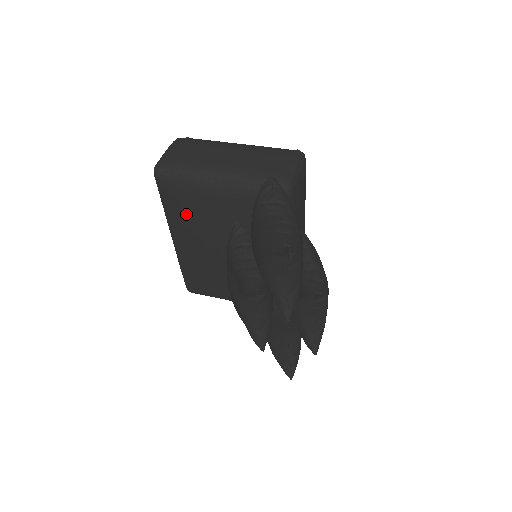
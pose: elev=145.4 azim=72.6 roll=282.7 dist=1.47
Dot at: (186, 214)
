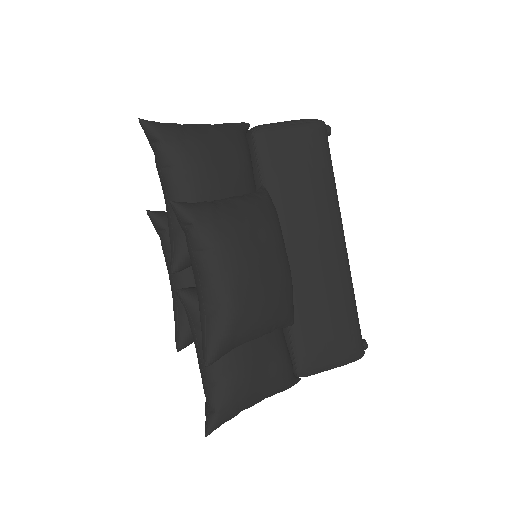
Dot at: occluded
